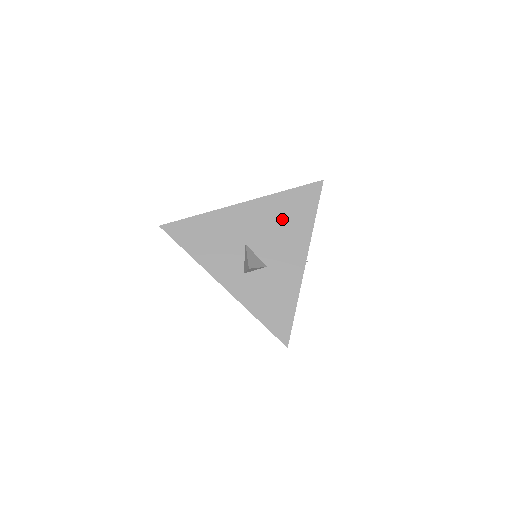
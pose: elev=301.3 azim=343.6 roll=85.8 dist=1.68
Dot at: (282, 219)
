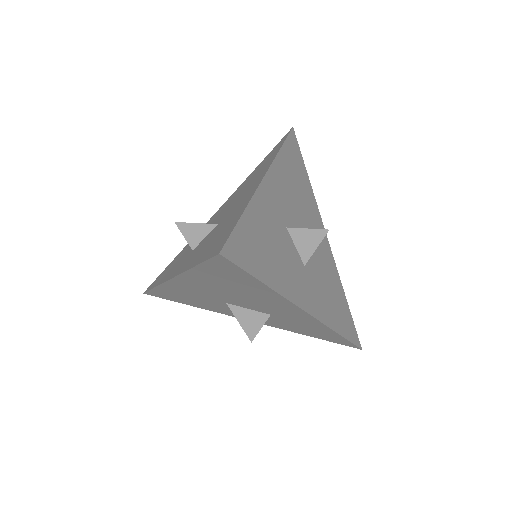
Dot at: (230, 289)
